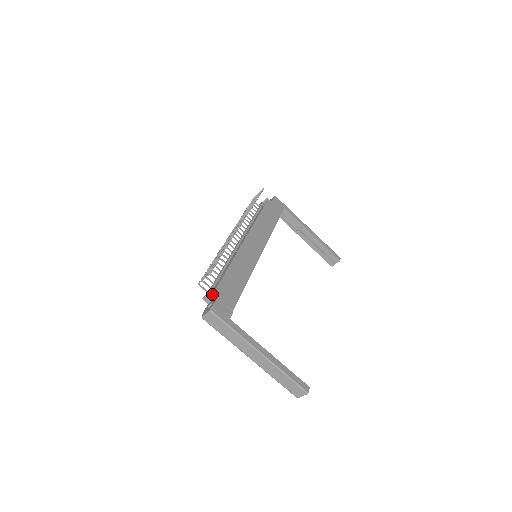
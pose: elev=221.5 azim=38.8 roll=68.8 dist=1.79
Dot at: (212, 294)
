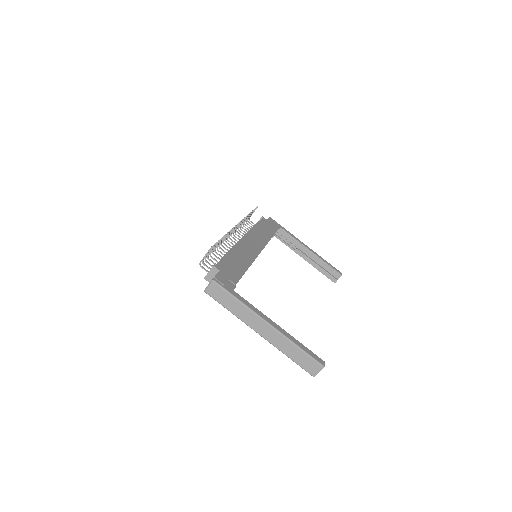
Dot at: (214, 270)
